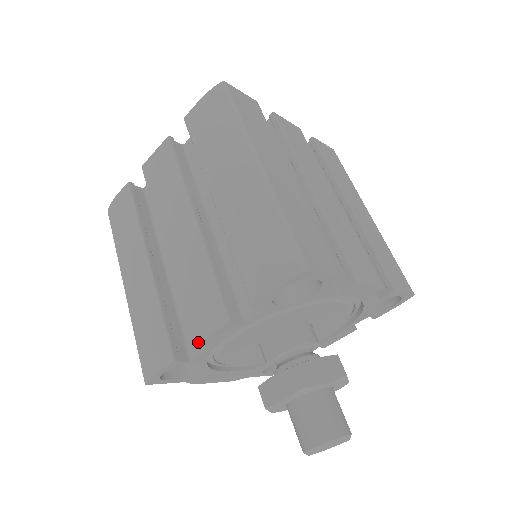
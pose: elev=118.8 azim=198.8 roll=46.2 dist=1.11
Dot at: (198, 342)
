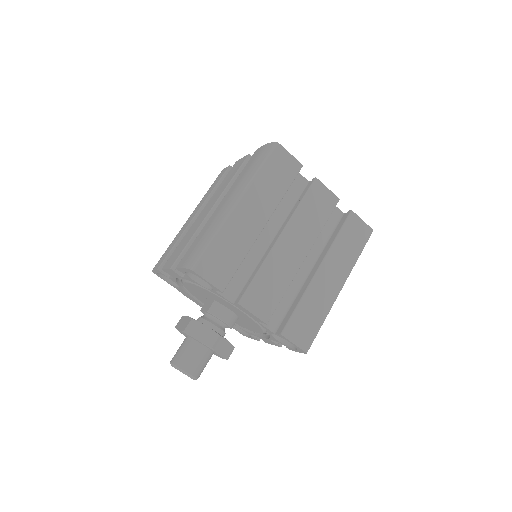
Dot at: (163, 268)
